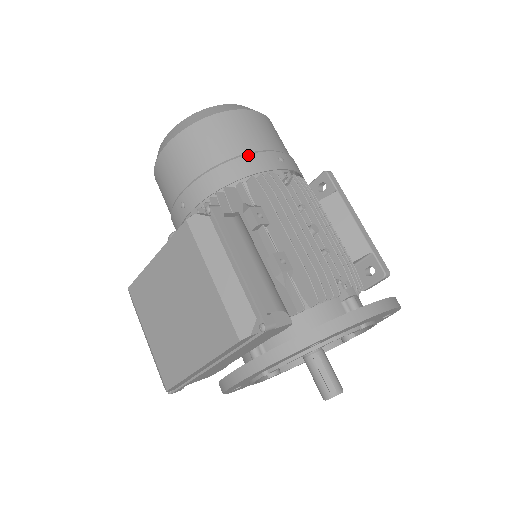
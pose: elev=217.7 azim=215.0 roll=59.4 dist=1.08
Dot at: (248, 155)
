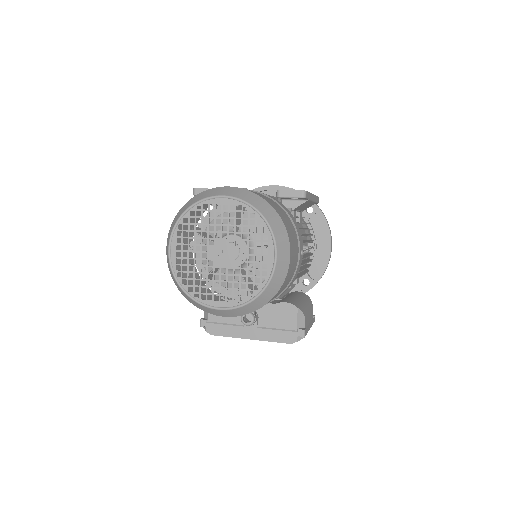
Dot at: occluded
